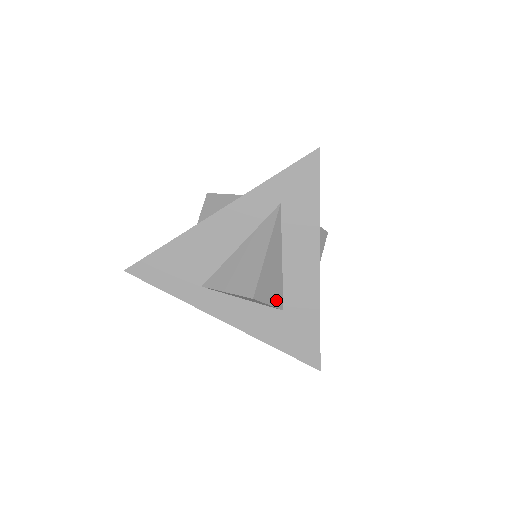
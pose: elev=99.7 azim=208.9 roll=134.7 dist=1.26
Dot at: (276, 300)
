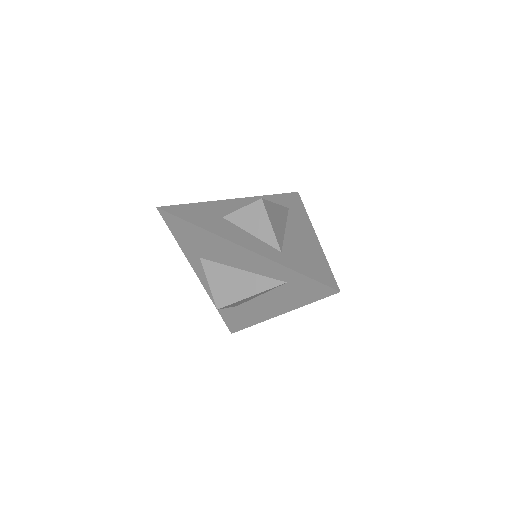
Dot at: (236, 305)
